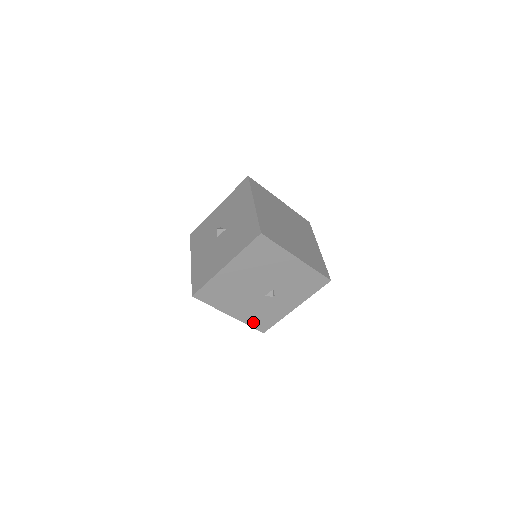
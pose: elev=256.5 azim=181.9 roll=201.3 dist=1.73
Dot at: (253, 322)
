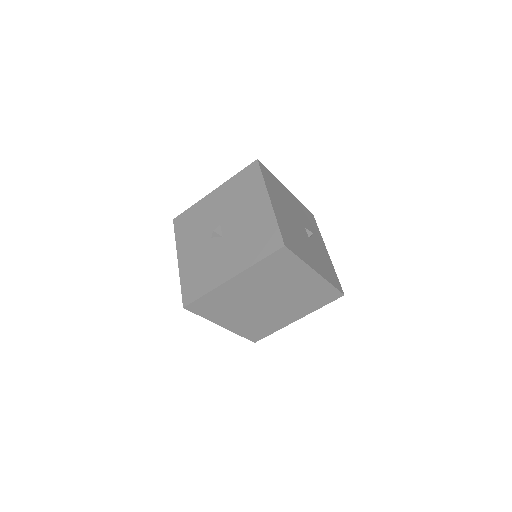
Dot at: (330, 280)
